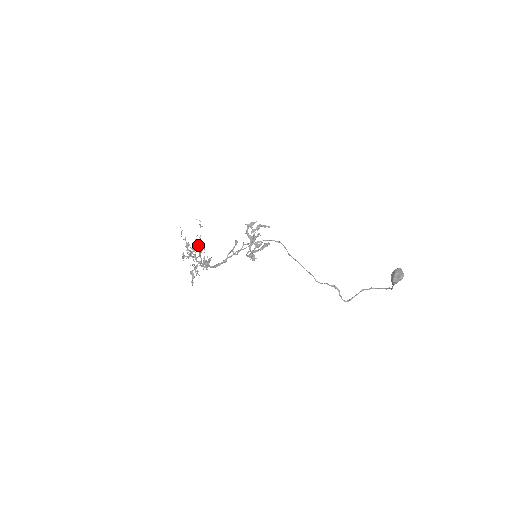
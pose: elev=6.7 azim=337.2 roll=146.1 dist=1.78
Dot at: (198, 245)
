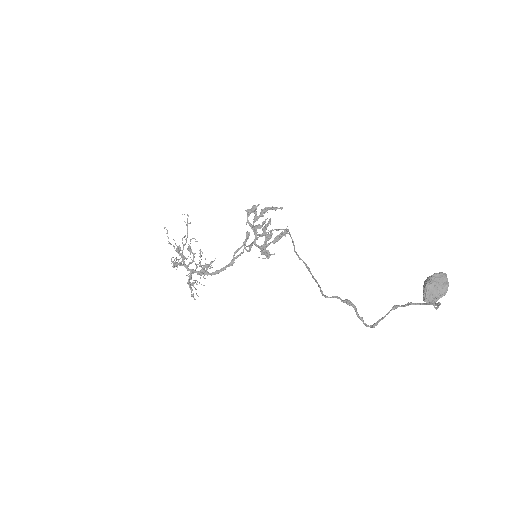
Dot at: (189, 248)
